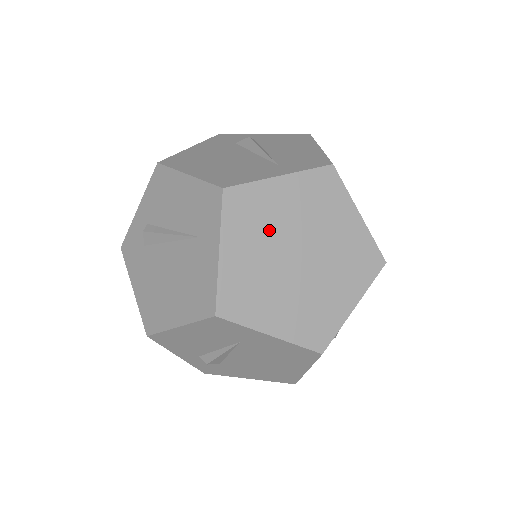
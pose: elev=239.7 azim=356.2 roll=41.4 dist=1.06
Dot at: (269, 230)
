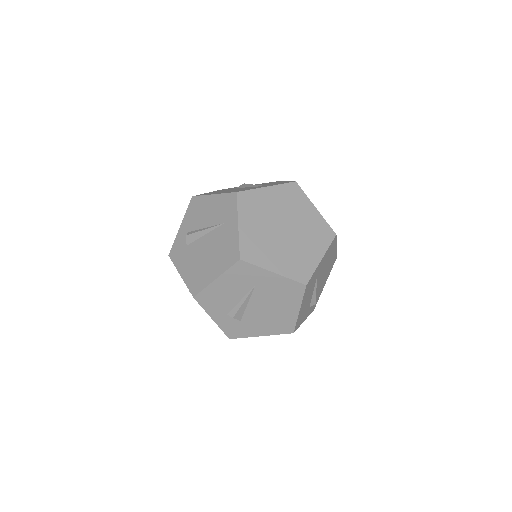
Dot at: (265, 214)
